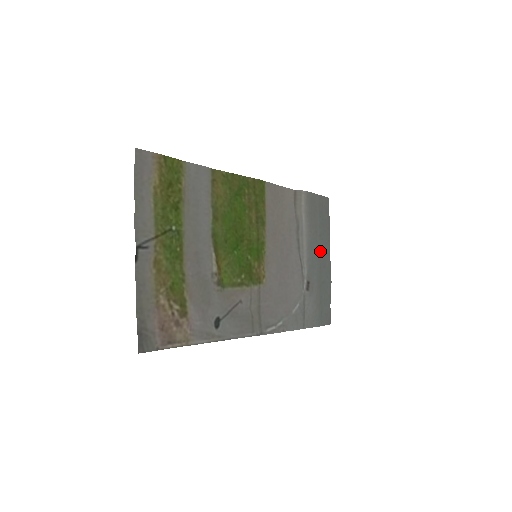
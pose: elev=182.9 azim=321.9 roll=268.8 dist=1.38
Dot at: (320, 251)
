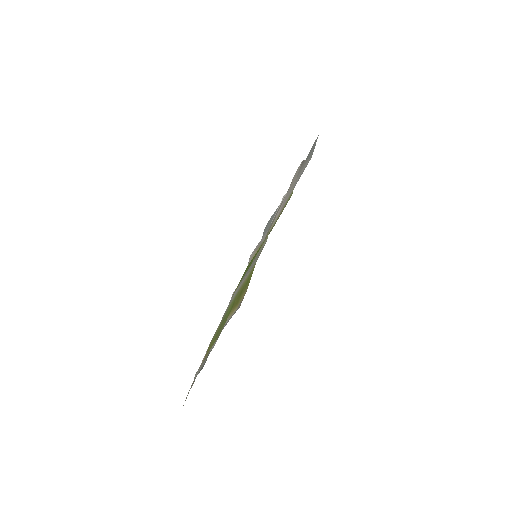
Dot at: occluded
